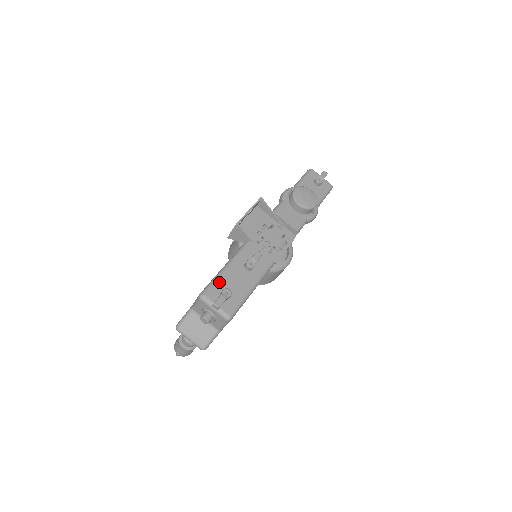
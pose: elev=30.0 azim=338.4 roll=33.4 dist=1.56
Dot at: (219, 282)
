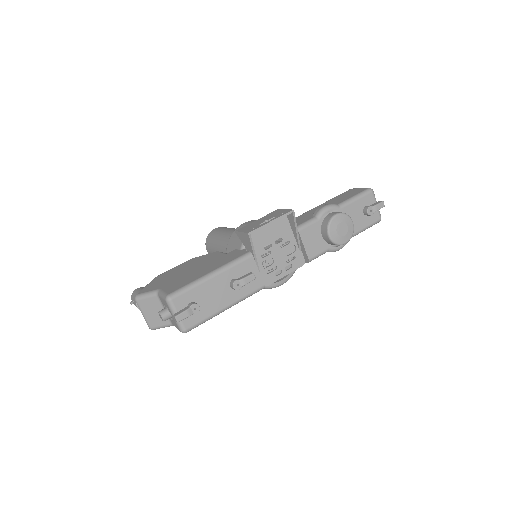
Dot at: (194, 291)
